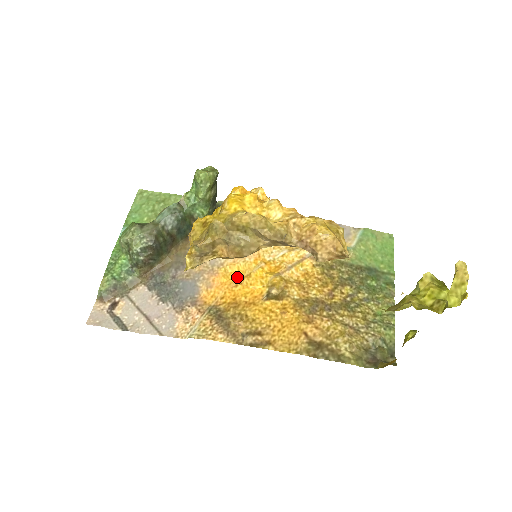
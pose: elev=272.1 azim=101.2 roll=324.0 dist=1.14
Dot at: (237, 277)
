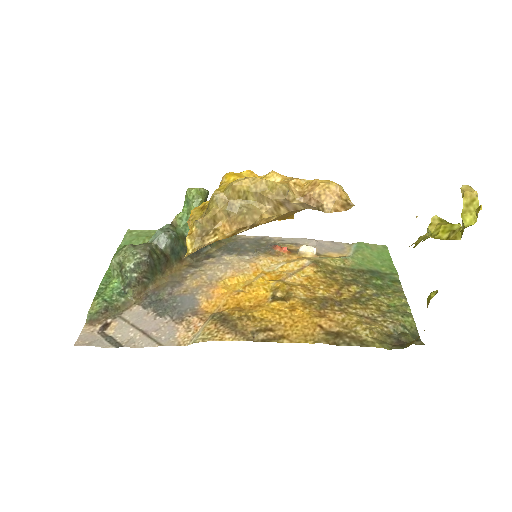
Dot at: (238, 287)
